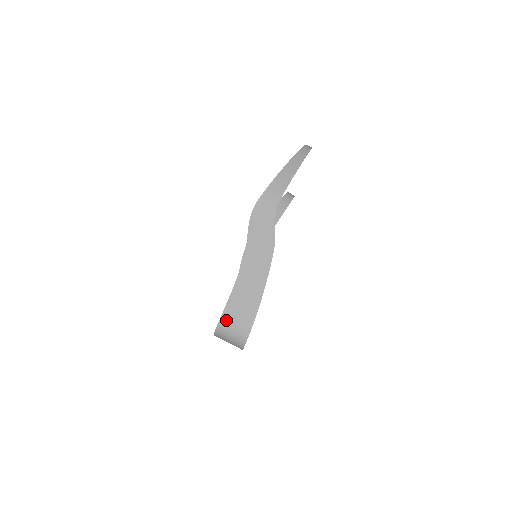
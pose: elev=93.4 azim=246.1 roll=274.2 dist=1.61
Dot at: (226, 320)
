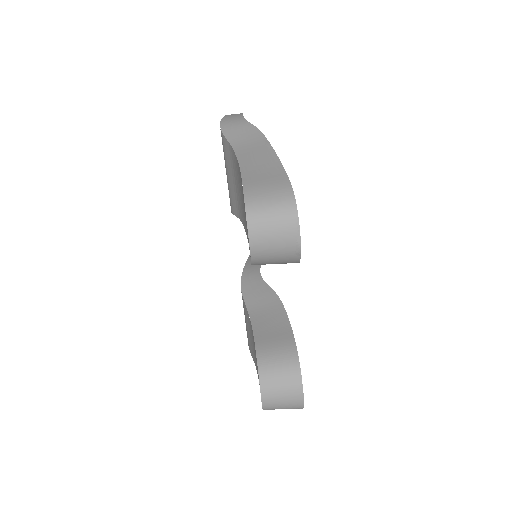
Dot at: (253, 194)
